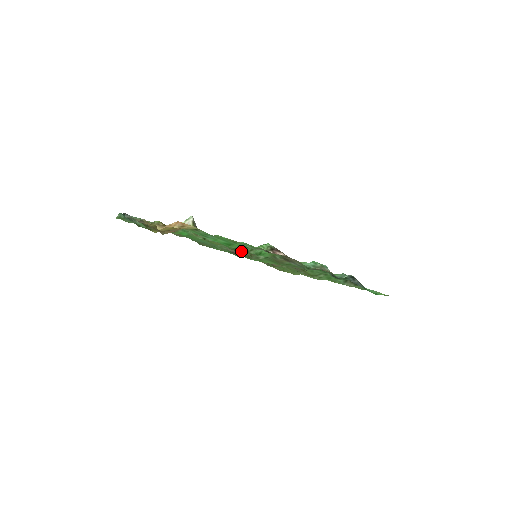
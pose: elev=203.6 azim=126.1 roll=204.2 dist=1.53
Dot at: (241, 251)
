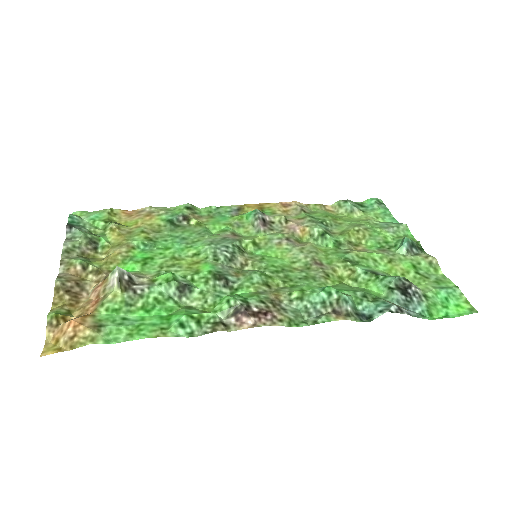
Dot at: (196, 309)
